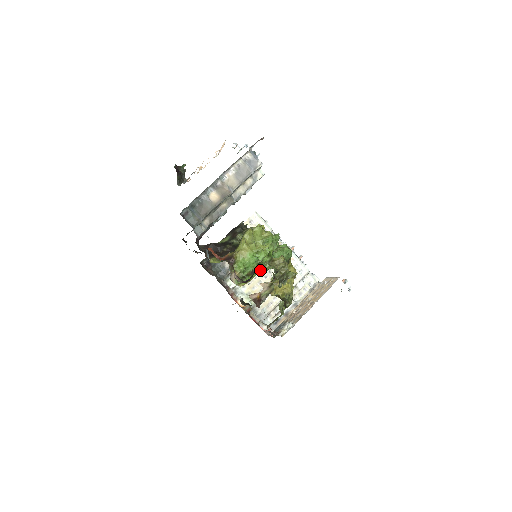
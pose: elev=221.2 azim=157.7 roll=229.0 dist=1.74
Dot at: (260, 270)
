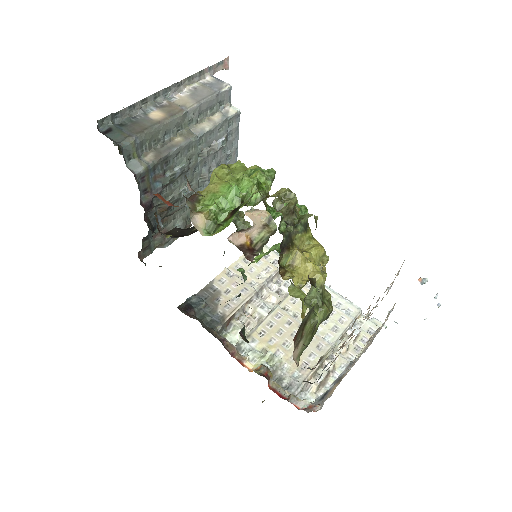
Dot at: (245, 203)
